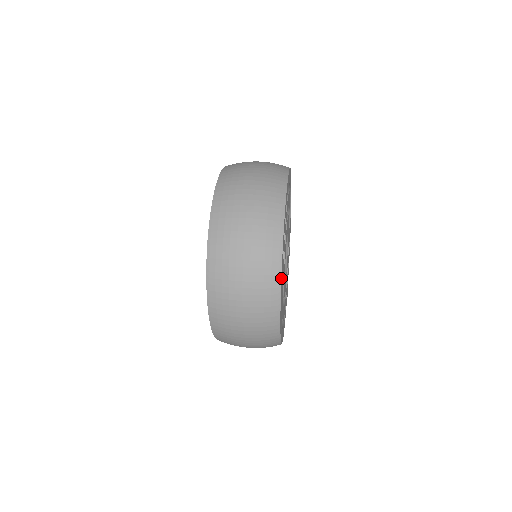
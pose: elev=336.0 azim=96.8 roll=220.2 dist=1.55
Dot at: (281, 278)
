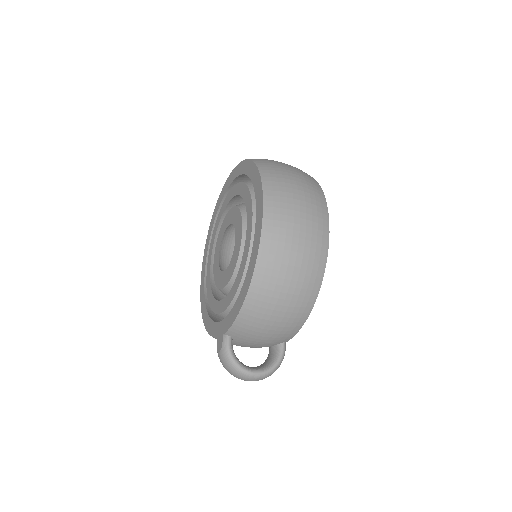
Dot at: occluded
